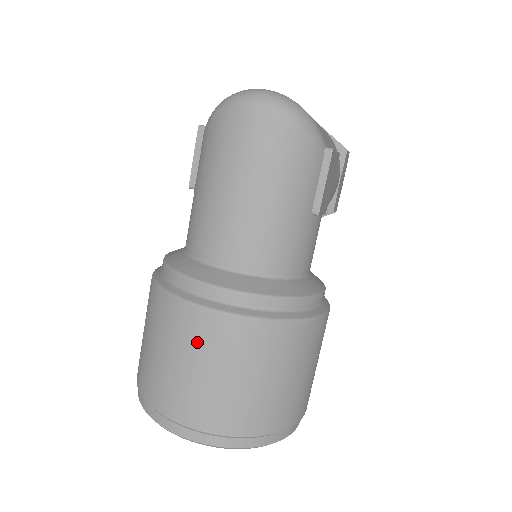
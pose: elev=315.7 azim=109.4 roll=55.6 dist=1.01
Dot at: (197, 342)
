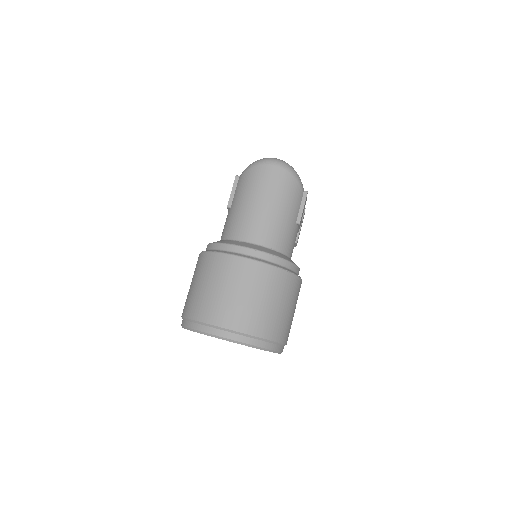
Dot at: (238, 277)
